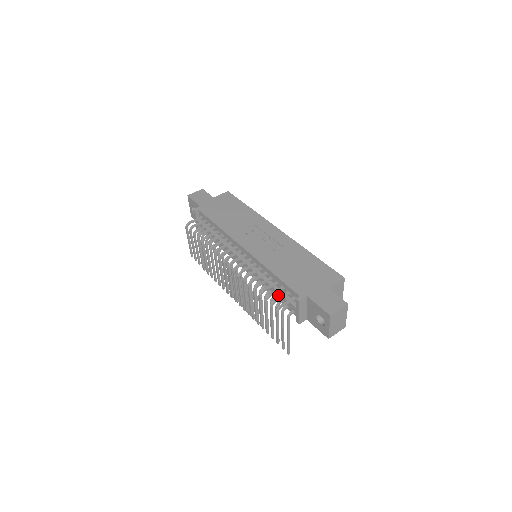
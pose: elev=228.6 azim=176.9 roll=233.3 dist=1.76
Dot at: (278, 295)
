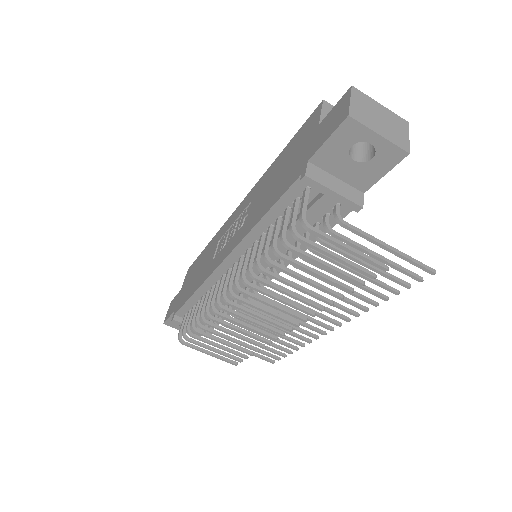
Dot at: (299, 227)
